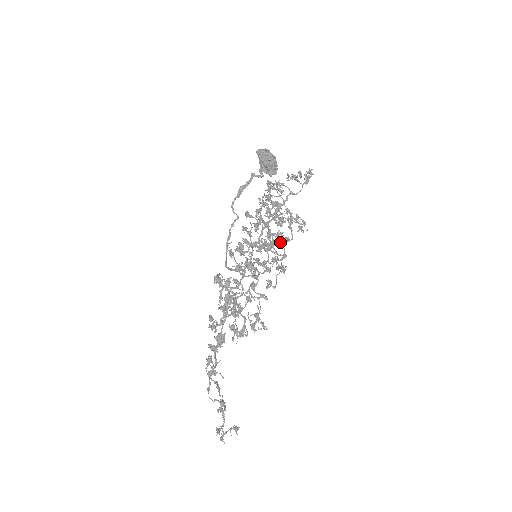
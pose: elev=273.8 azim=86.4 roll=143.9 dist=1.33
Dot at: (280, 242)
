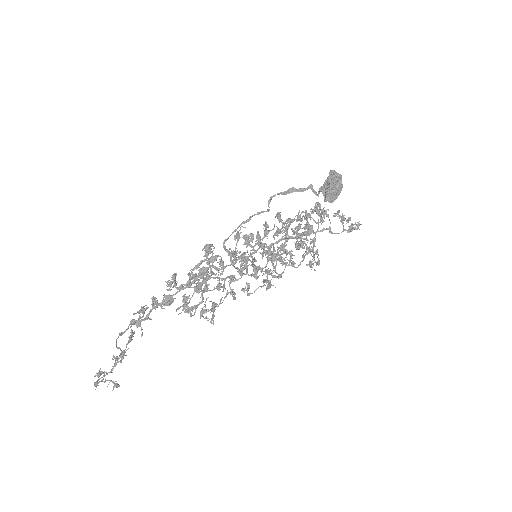
Dot at: occluded
